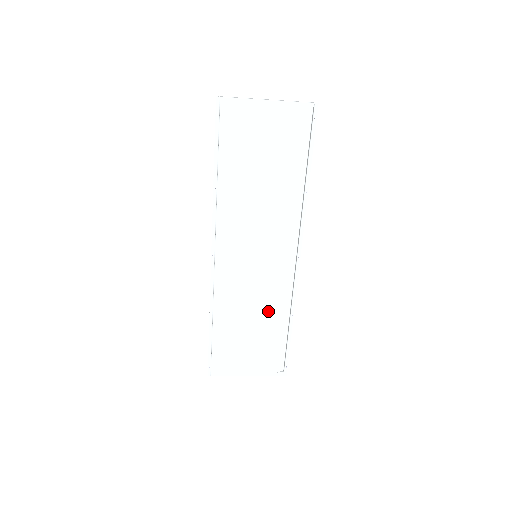
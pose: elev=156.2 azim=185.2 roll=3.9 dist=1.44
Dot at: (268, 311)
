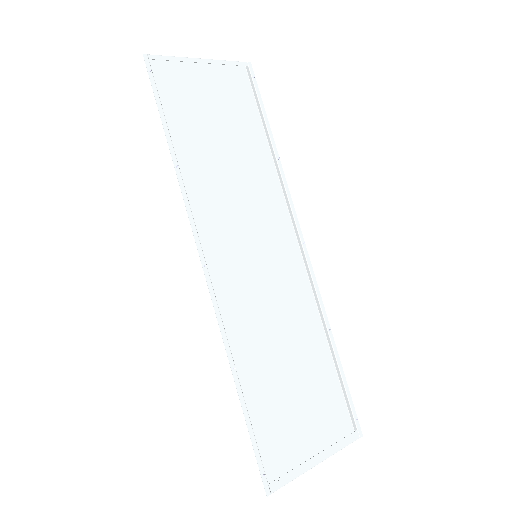
Dot at: (300, 337)
